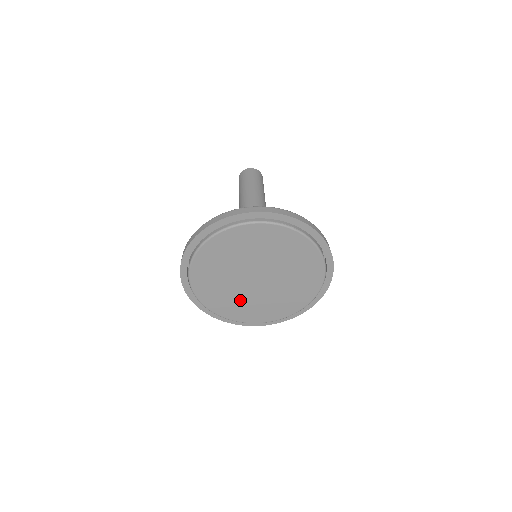
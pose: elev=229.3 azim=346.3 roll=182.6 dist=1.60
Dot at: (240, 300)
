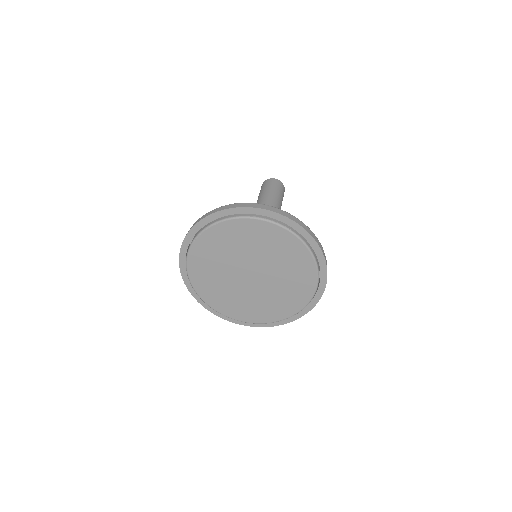
Dot at: (234, 296)
